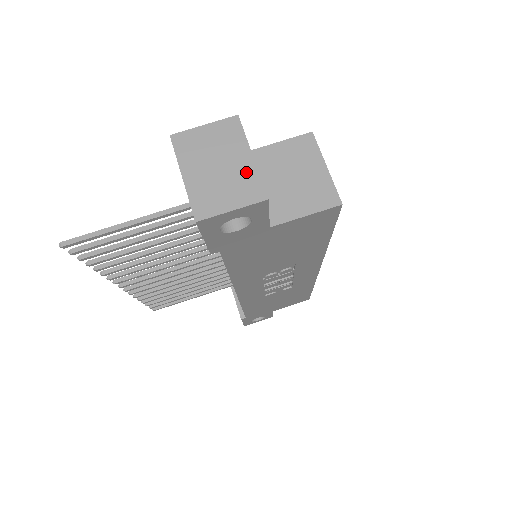
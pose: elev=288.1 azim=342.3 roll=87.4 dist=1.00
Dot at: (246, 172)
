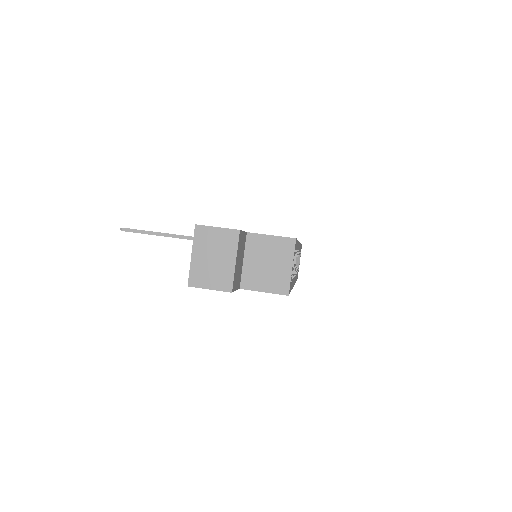
Dot at: (227, 270)
